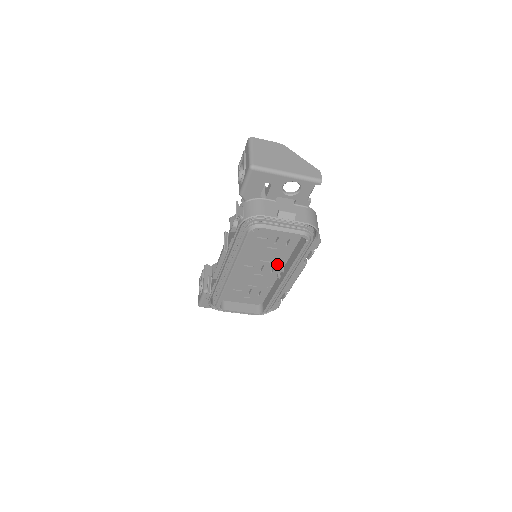
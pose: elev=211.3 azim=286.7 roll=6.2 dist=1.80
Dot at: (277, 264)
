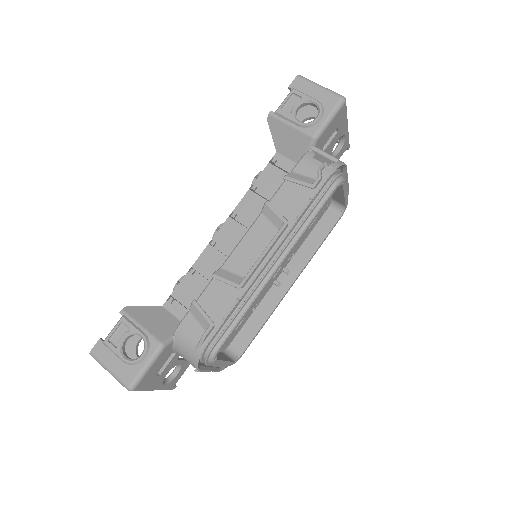
Dot at: (285, 262)
